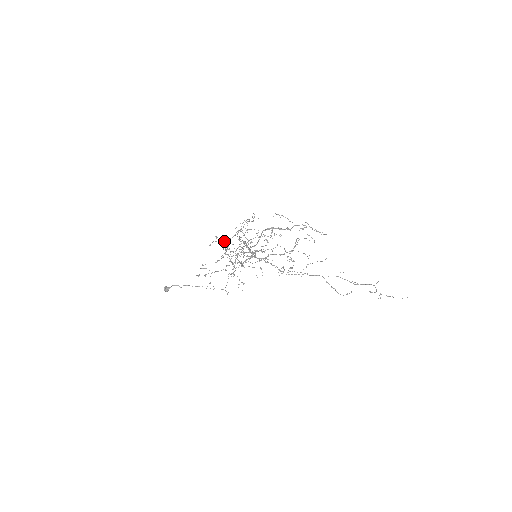
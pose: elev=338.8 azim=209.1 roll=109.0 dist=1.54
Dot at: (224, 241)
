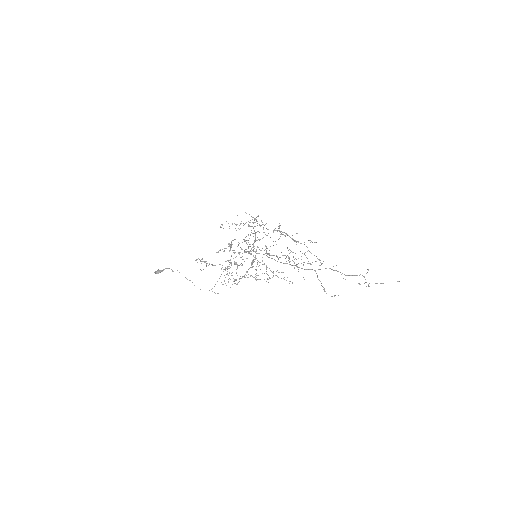
Dot at: (236, 224)
